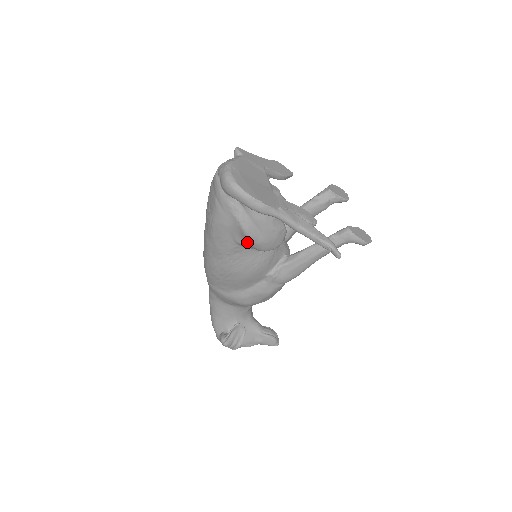
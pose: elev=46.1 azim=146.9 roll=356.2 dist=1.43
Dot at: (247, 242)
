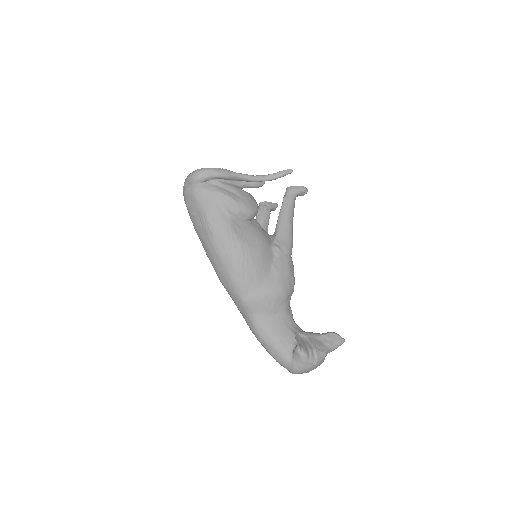
Dot at: (236, 209)
